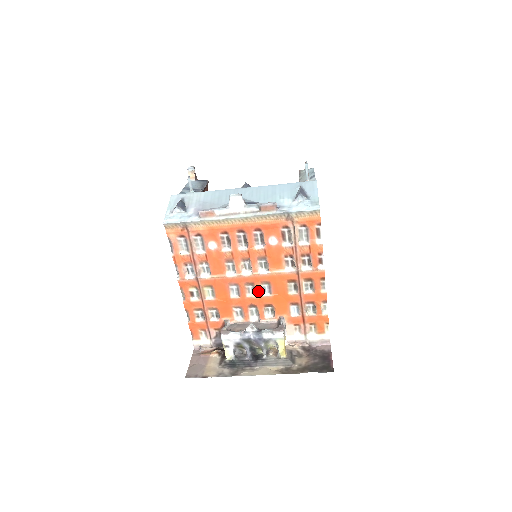
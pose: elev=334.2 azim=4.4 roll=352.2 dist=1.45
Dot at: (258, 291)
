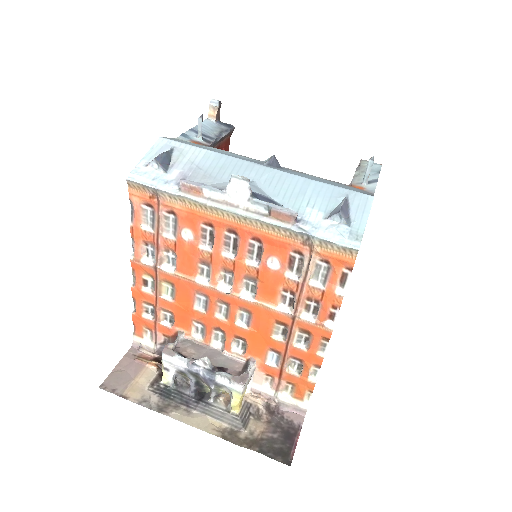
Dot at: (232, 316)
